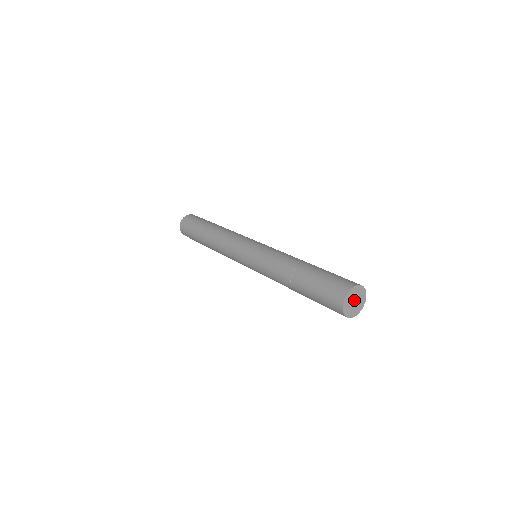
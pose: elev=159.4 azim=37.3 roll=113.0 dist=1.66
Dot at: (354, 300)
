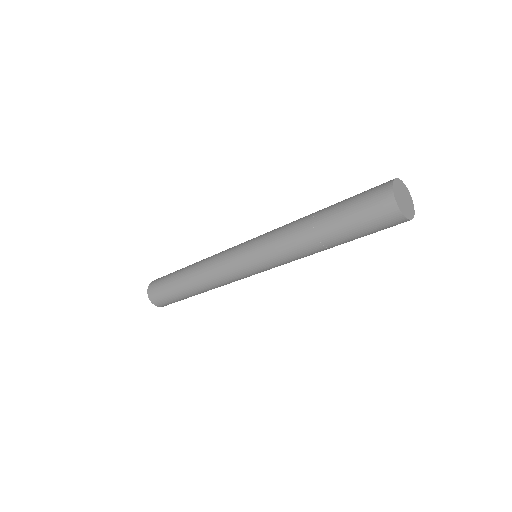
Dot at: (403, 197)
